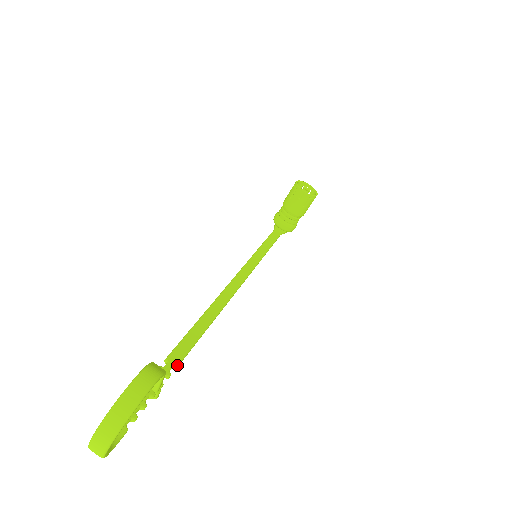
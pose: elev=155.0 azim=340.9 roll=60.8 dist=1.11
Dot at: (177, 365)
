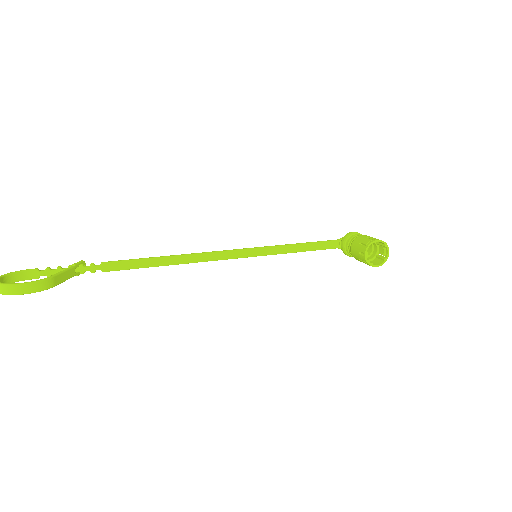
Dot at: (104, 271)
